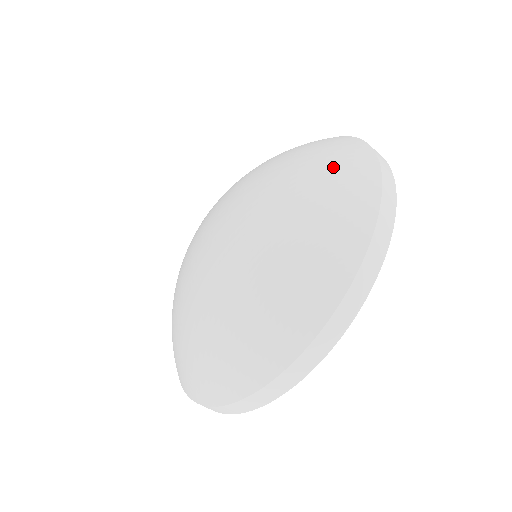
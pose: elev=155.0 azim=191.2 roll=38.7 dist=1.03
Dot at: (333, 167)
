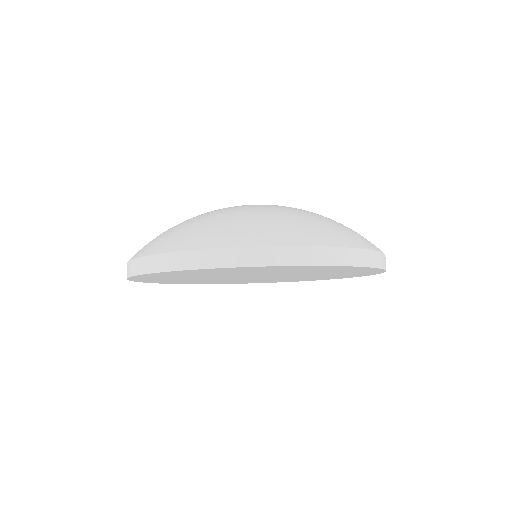
Dot at: occluded
